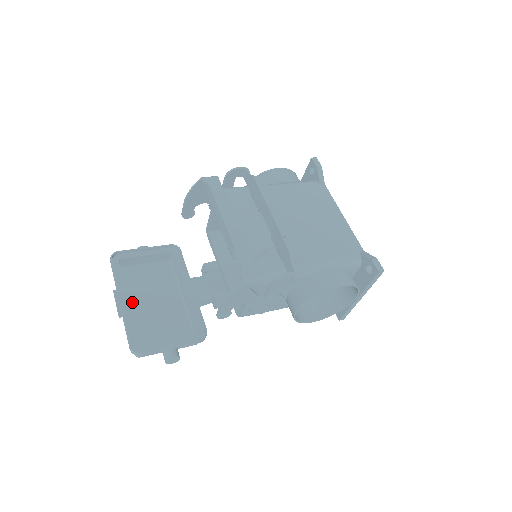
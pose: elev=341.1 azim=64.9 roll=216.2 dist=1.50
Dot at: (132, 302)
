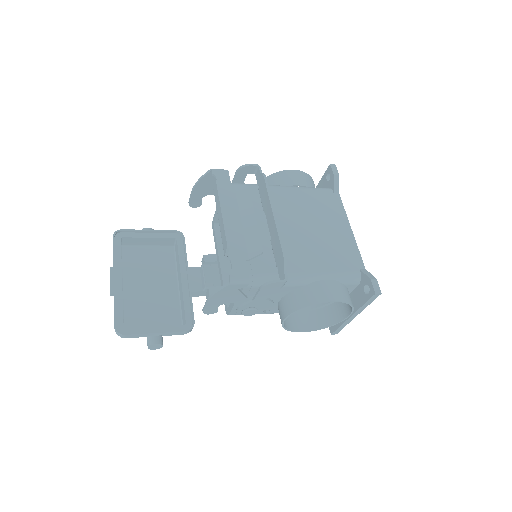
Dot at: (127, 282)
